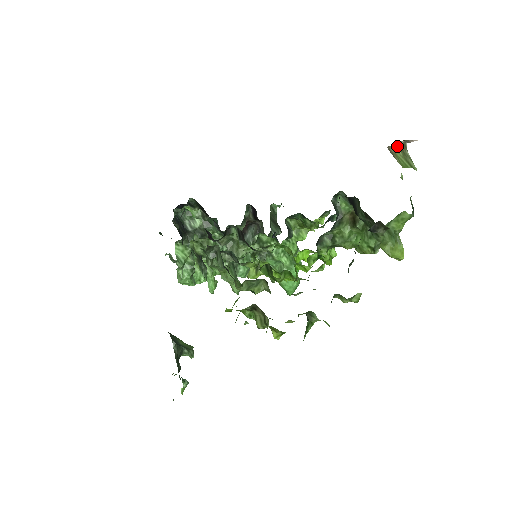
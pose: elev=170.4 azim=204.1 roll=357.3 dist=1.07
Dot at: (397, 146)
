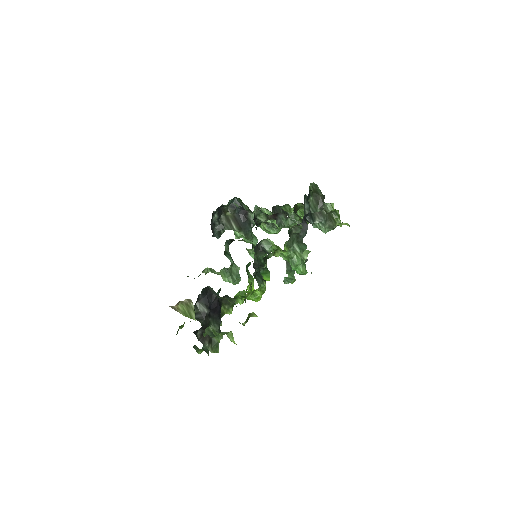
Dot at: (176, 305)
